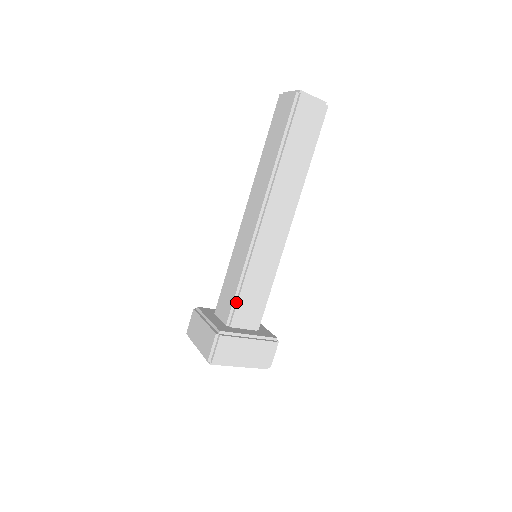
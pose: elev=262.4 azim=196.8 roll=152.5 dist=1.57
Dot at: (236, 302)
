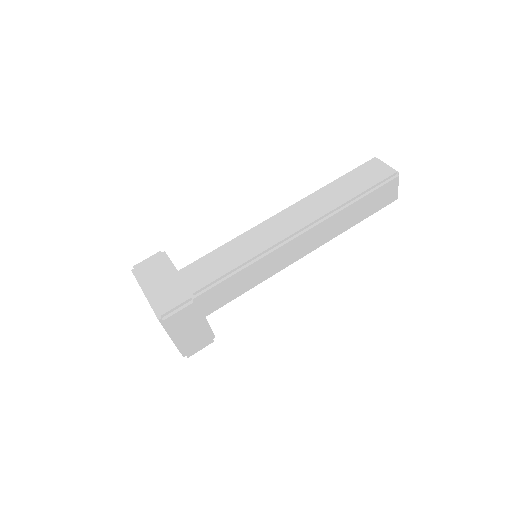
Dot at: (202, 258)
